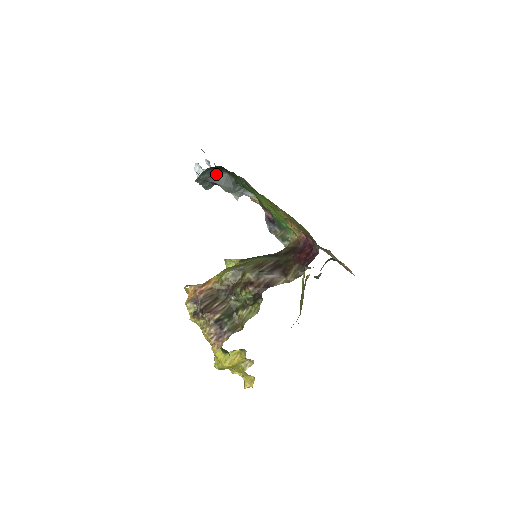
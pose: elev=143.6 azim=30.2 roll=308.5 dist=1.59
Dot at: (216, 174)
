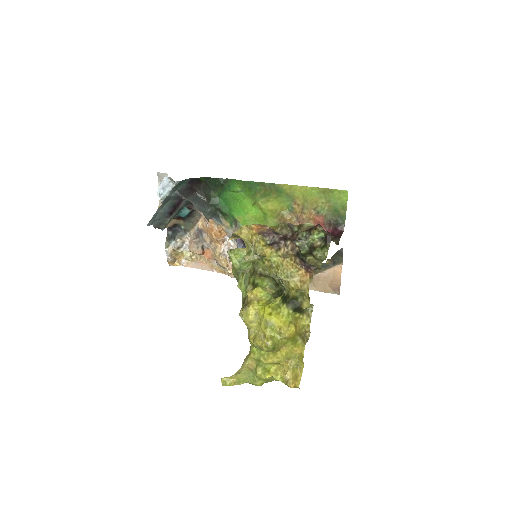
Dot at: (188, 192)
